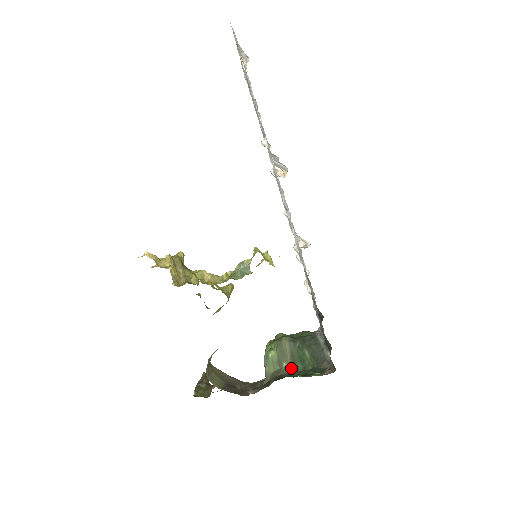
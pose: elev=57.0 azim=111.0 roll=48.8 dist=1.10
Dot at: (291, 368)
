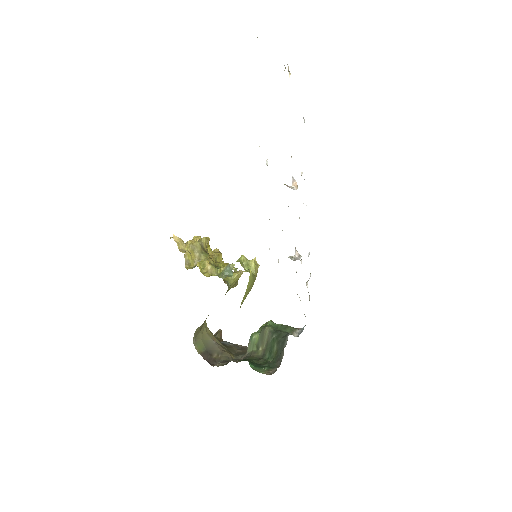
Dot at: (263, 354)
